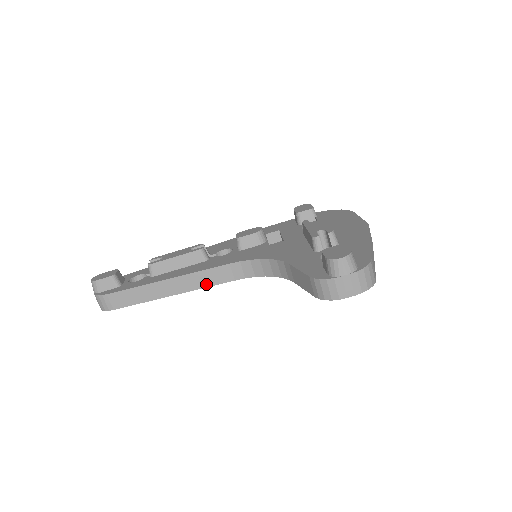
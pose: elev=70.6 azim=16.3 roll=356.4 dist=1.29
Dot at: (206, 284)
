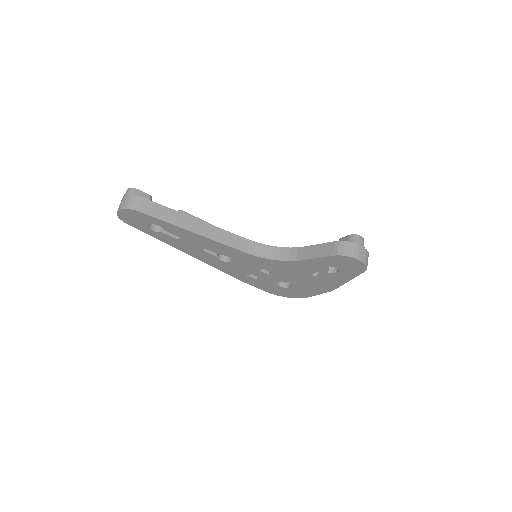
Dot at: (224, 241)
